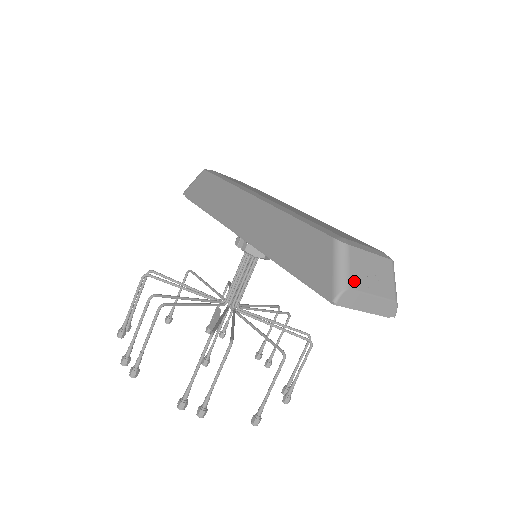
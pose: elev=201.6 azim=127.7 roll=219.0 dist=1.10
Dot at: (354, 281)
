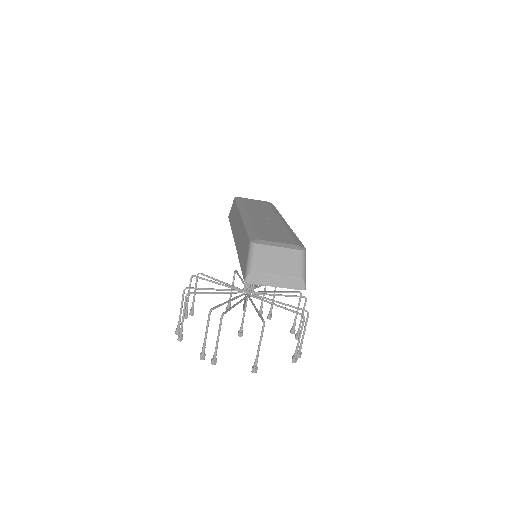
Dot at: (259, 267)
